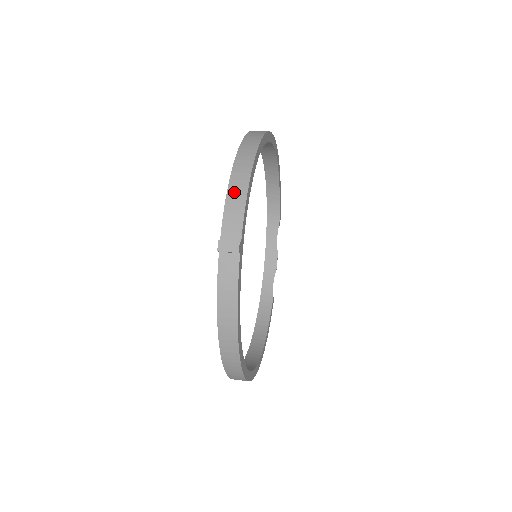
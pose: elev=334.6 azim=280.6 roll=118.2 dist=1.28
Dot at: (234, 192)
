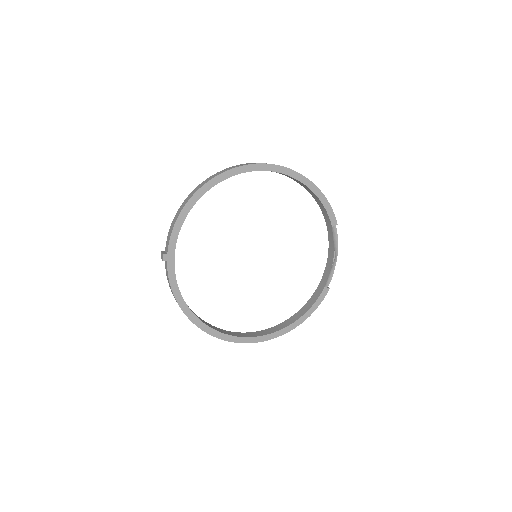
Dot at: (173, 222)
